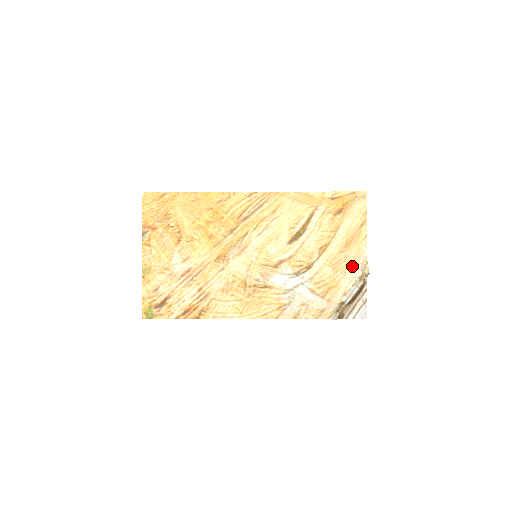
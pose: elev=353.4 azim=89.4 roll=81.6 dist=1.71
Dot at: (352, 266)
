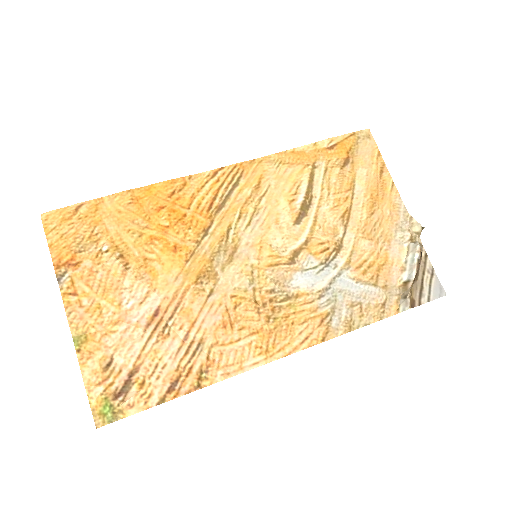
Dot at: (393, 229)
